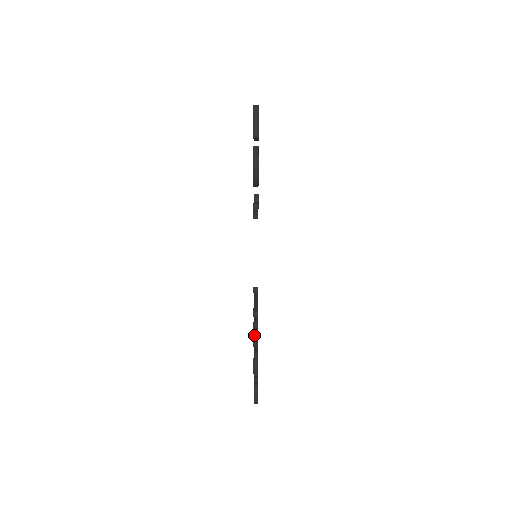
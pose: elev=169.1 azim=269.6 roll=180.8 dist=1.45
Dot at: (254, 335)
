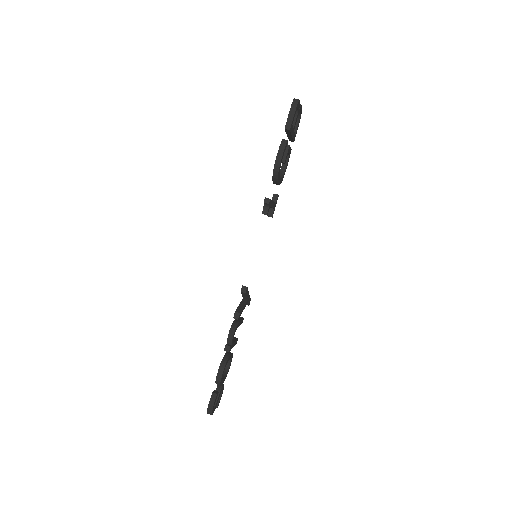
Dot at: (228, 337)
